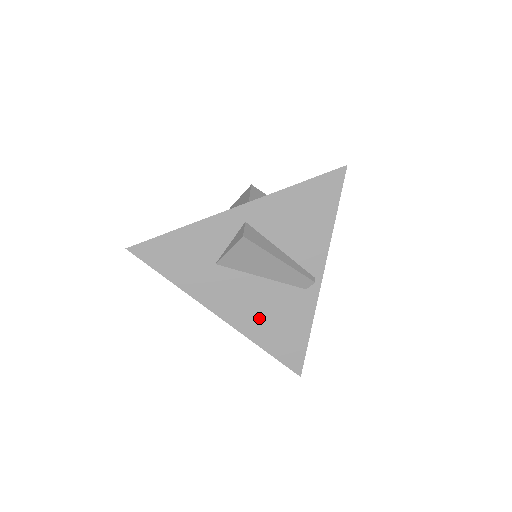
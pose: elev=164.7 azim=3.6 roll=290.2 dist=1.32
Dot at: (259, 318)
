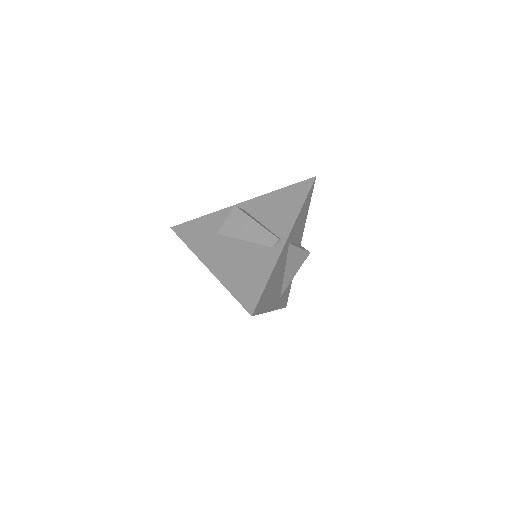
Dot at: (233, 268)
